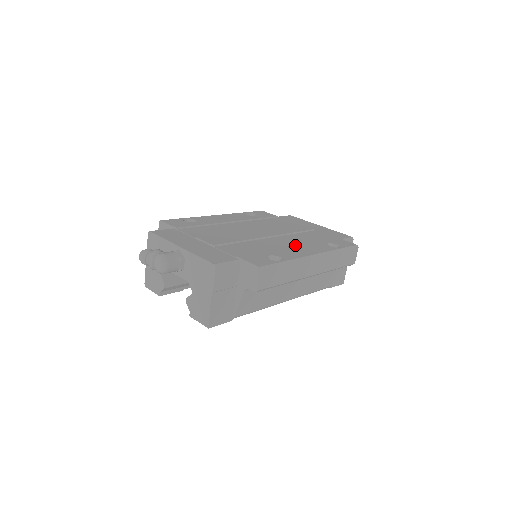
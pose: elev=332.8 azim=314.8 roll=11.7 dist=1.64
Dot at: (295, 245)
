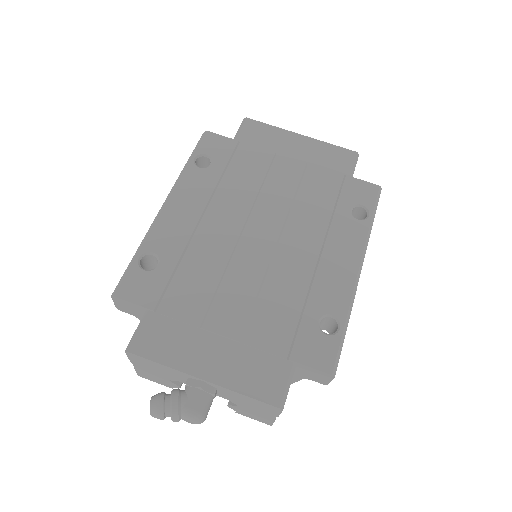
Dot at: (323, 252)
